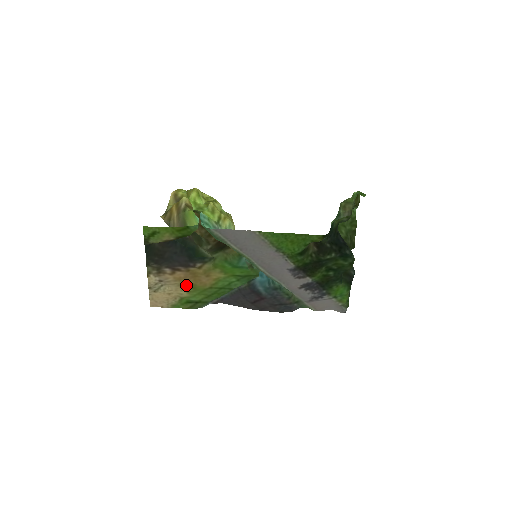
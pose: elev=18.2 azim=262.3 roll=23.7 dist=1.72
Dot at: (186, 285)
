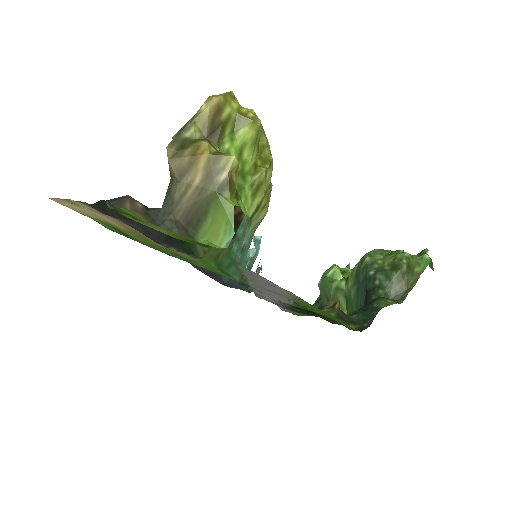
Dot at: (130, 229)
